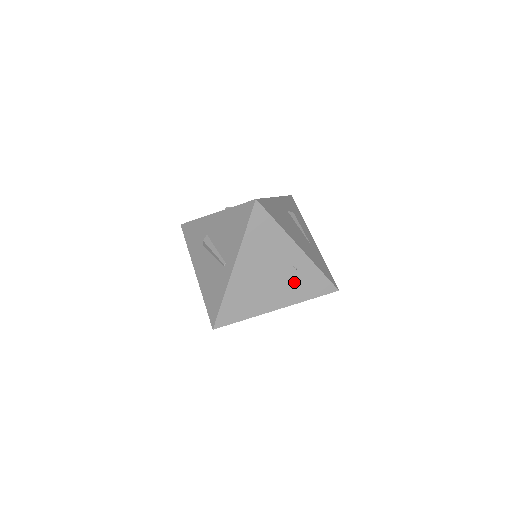
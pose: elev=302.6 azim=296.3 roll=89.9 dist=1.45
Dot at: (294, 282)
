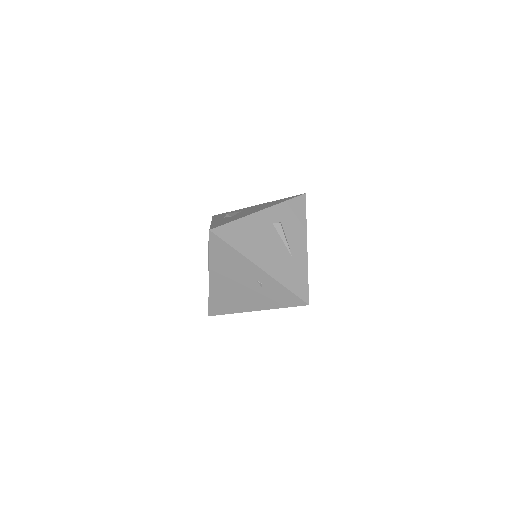
Dot at: (264, 293)
